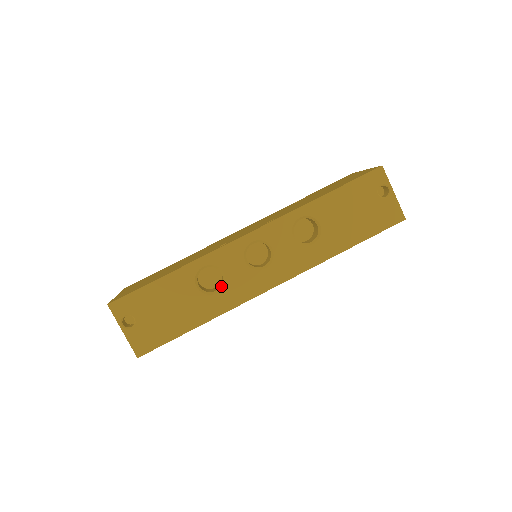
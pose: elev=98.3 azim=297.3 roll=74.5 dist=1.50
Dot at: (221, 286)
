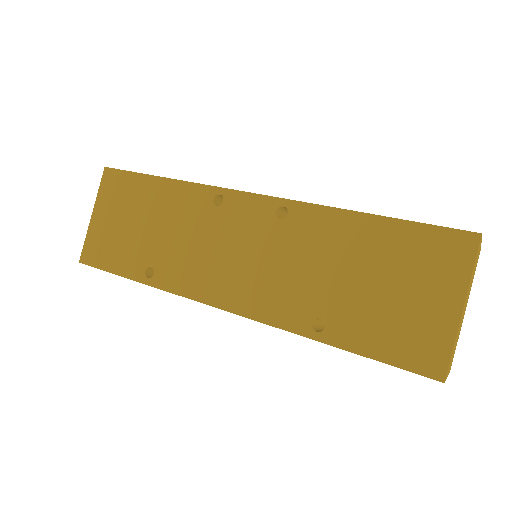
Dot at: occluded
